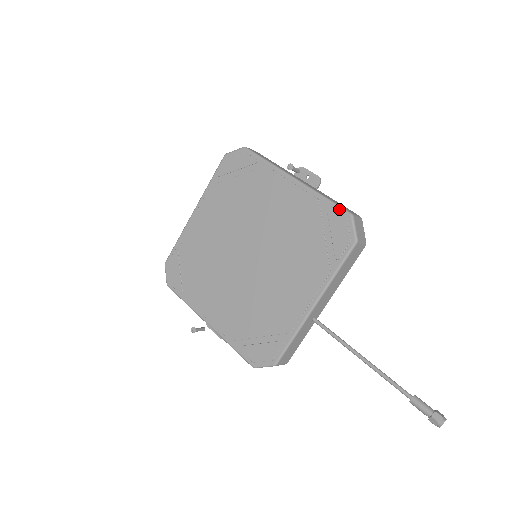
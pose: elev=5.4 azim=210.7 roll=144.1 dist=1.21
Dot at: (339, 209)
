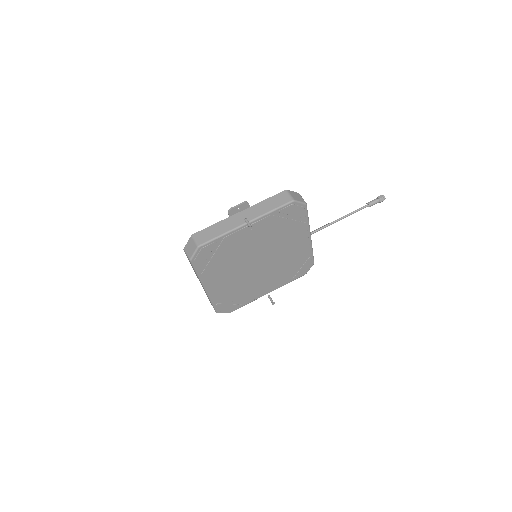
Dot at: (286, 206)
